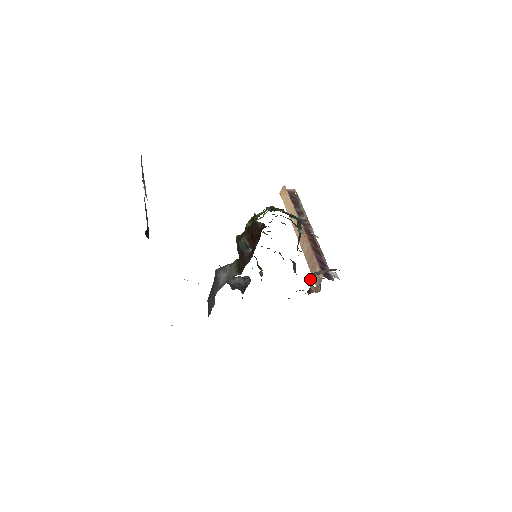
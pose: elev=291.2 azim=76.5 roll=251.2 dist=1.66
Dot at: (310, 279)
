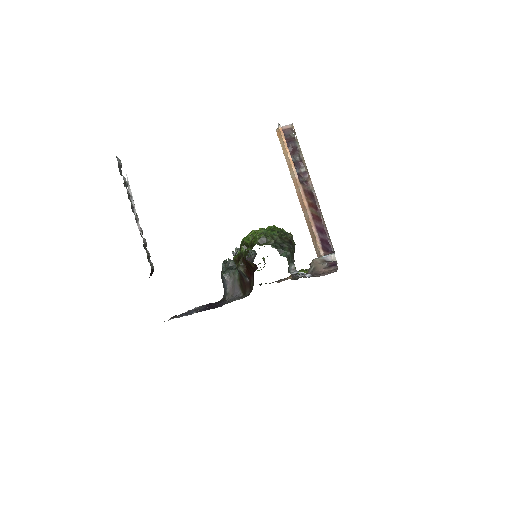
Dot at: (309, 271)
